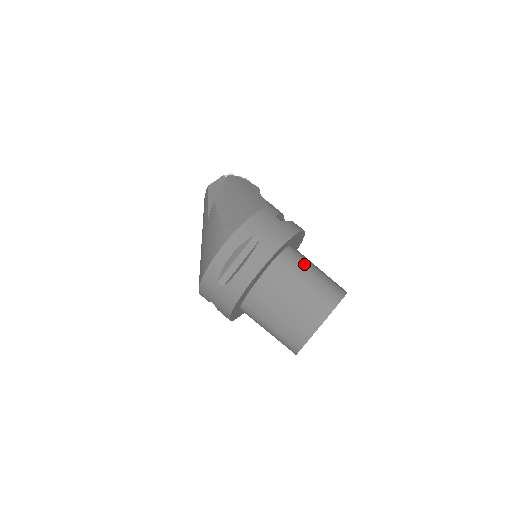
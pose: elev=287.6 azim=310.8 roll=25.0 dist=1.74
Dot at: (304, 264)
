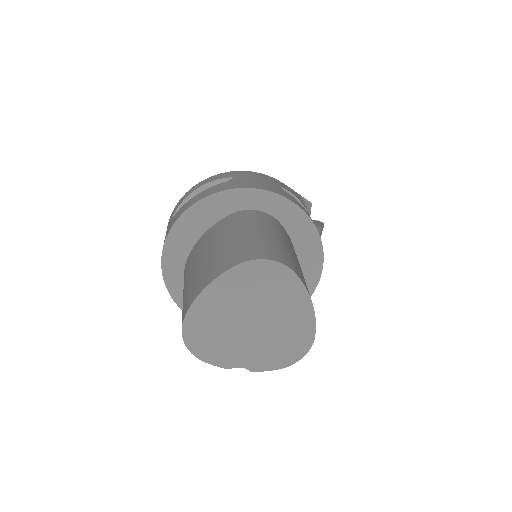
Dot at: (268, 226)
